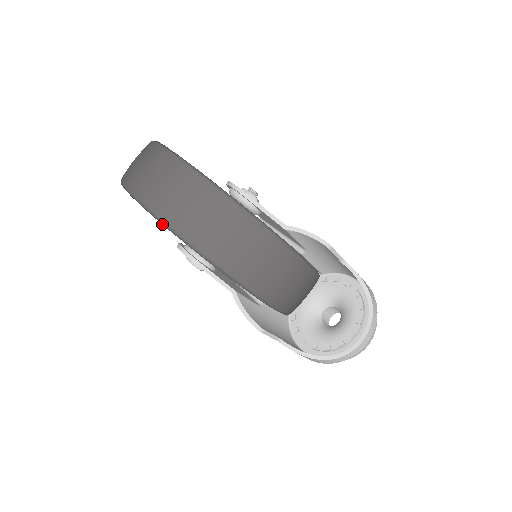
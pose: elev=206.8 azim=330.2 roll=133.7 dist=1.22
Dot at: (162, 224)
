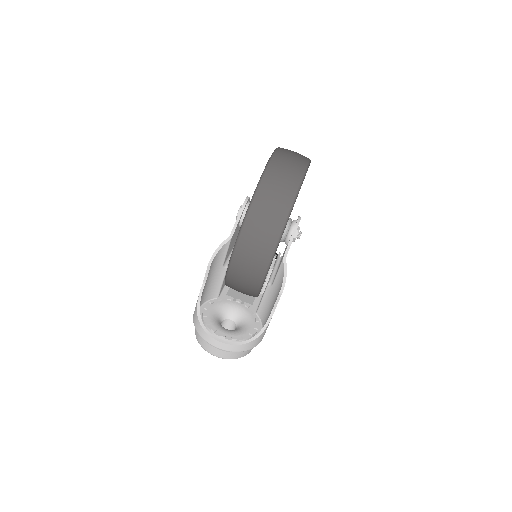
Dot at: (265, 169)
